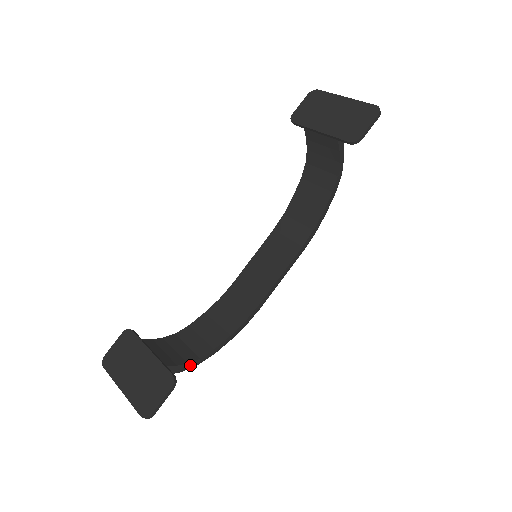
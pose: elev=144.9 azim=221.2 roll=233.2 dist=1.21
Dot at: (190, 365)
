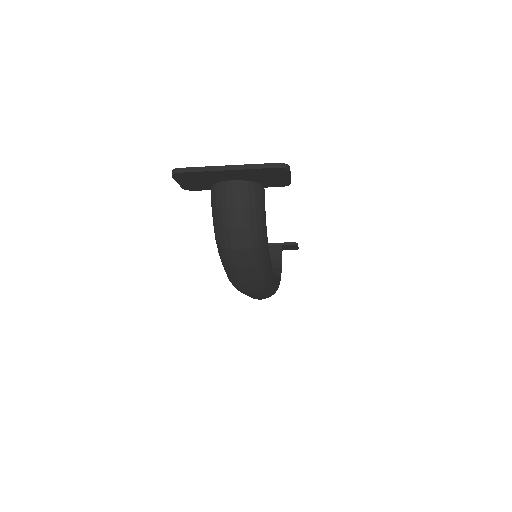
Dot at: (265, 225)
